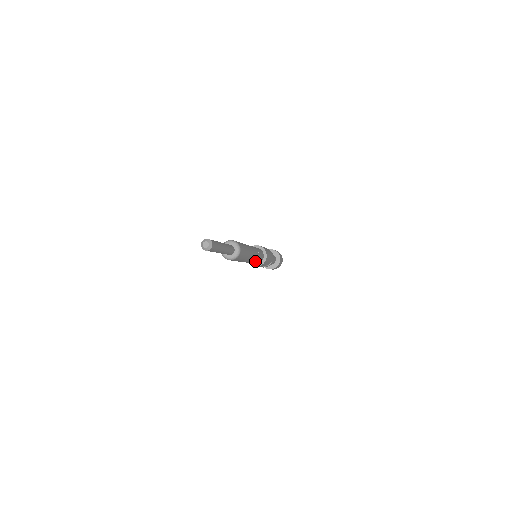
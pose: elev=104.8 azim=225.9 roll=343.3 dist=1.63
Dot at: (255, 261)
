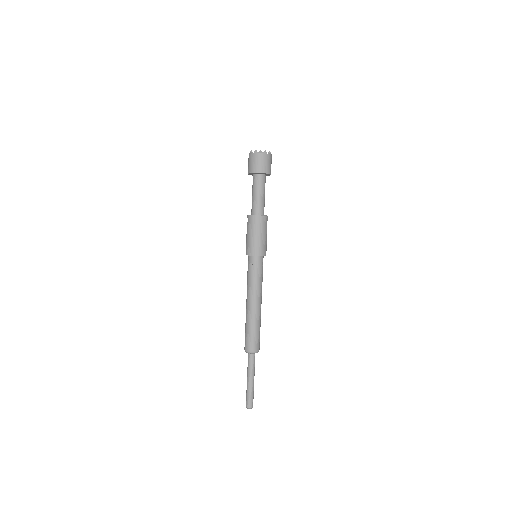
Dot at: occluded
